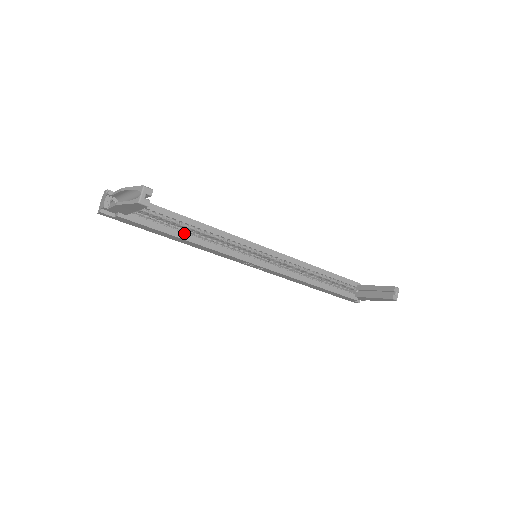
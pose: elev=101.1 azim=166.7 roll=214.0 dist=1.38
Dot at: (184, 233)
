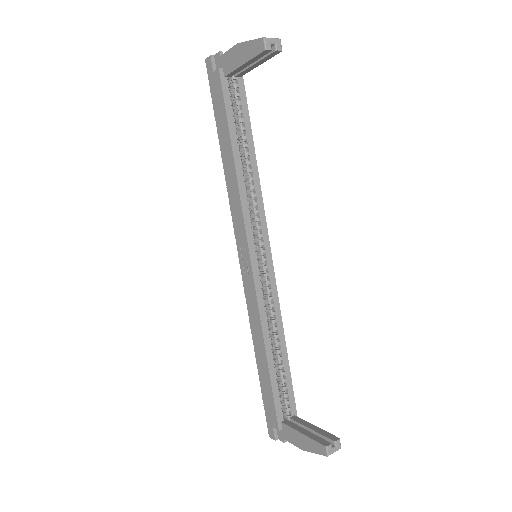
Dot at: (239, 150)
